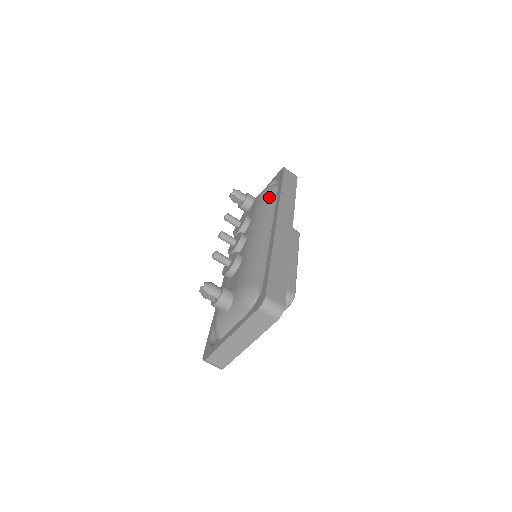
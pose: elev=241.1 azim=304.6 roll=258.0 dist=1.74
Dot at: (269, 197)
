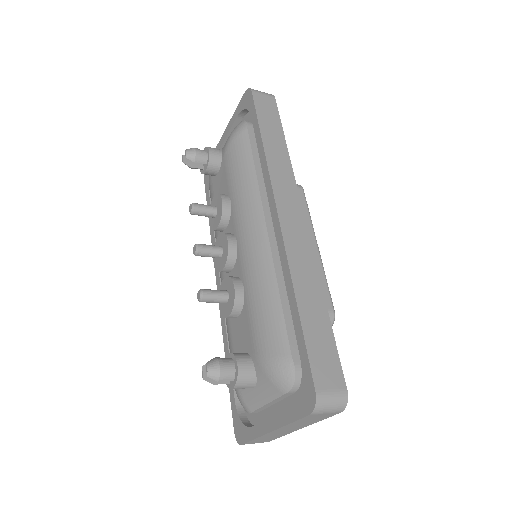
Dot at: (245, 154)
